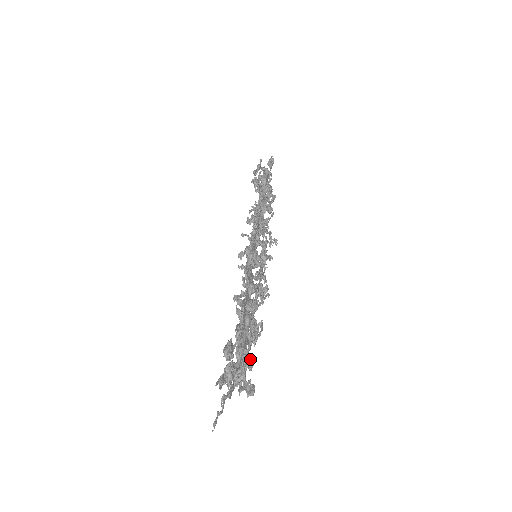
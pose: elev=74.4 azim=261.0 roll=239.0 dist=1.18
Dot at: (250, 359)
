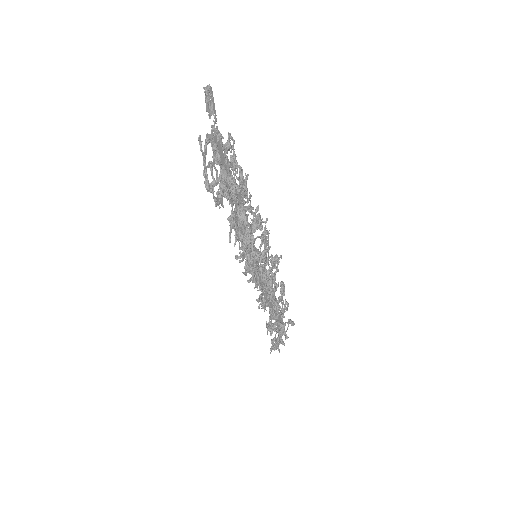
Dot at: (285, 303)
